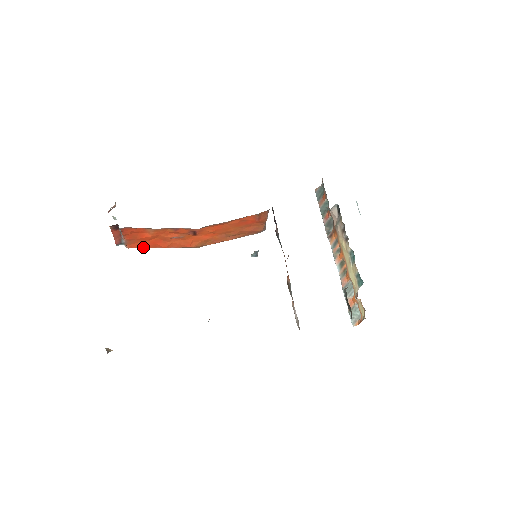
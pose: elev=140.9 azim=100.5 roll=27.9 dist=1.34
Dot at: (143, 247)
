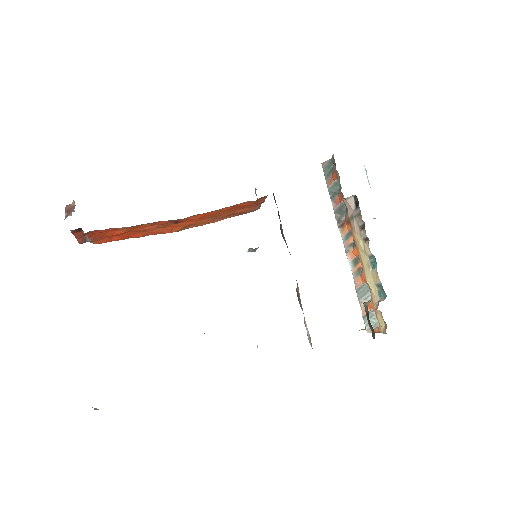
Dot at: (113, 240)
